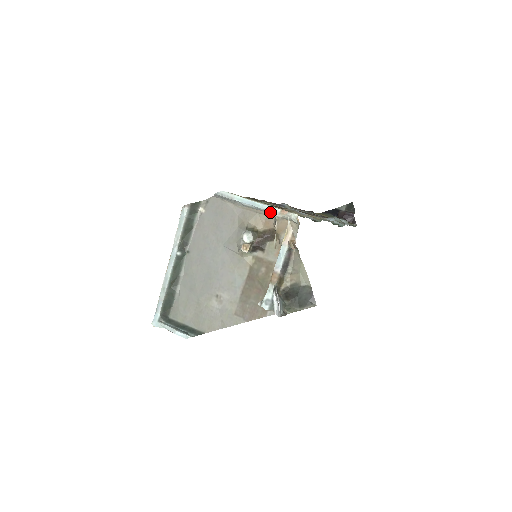
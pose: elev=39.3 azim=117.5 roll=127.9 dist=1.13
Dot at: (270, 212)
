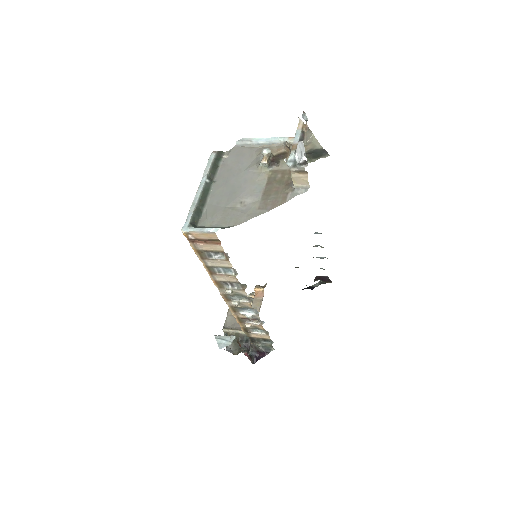
Dot at: (280, 143)
